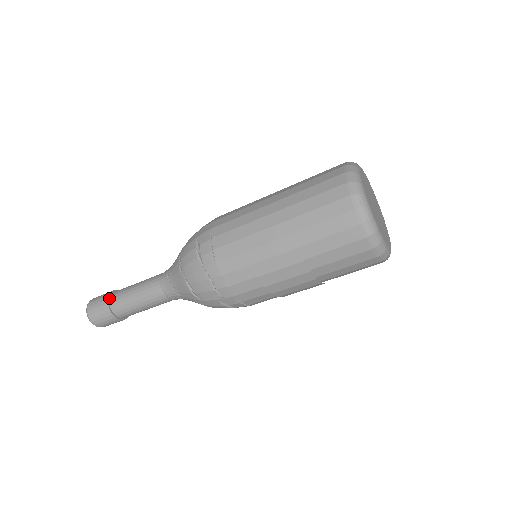
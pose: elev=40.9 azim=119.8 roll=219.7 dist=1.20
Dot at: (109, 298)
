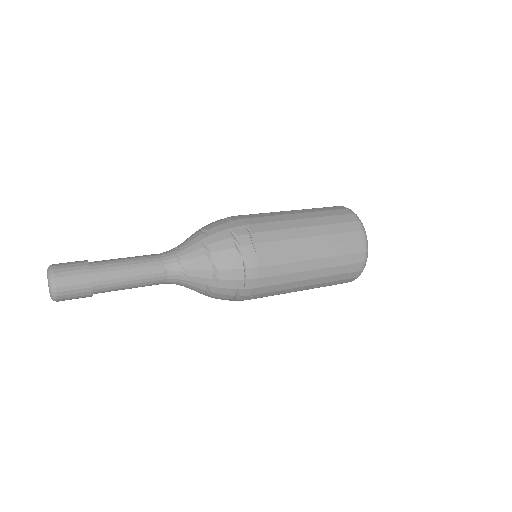
Dot at: (92, 292)
